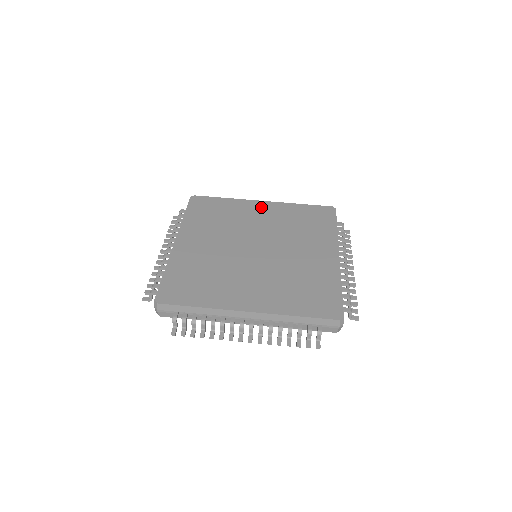
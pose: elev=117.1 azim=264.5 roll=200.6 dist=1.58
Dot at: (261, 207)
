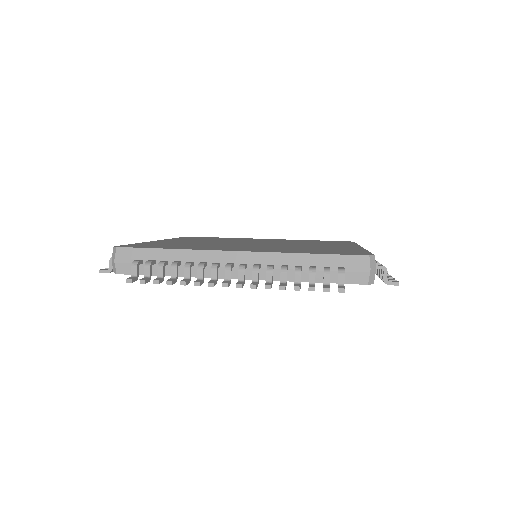
Dot at: (265, 239)
